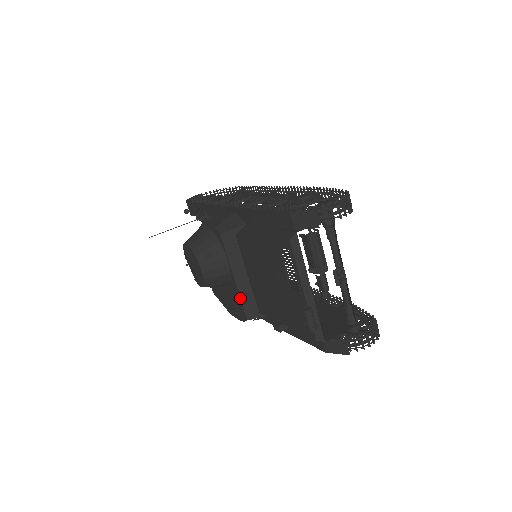
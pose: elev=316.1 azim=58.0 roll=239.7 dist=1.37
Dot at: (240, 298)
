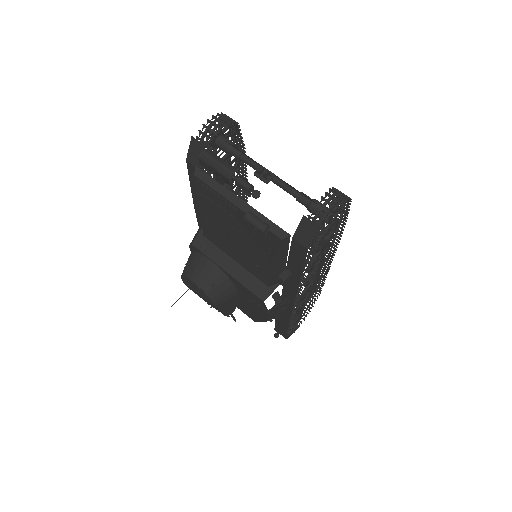
Dot at: (243, 286)
